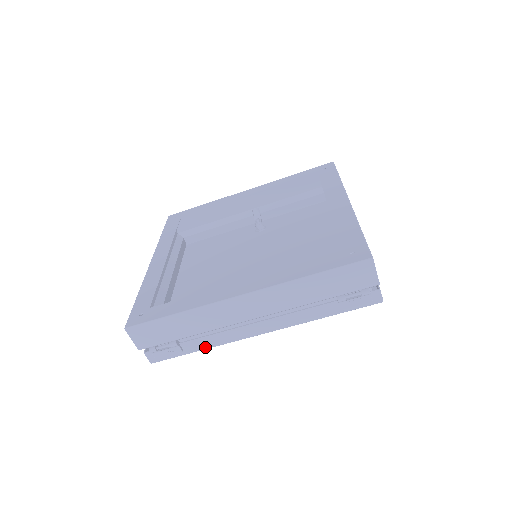
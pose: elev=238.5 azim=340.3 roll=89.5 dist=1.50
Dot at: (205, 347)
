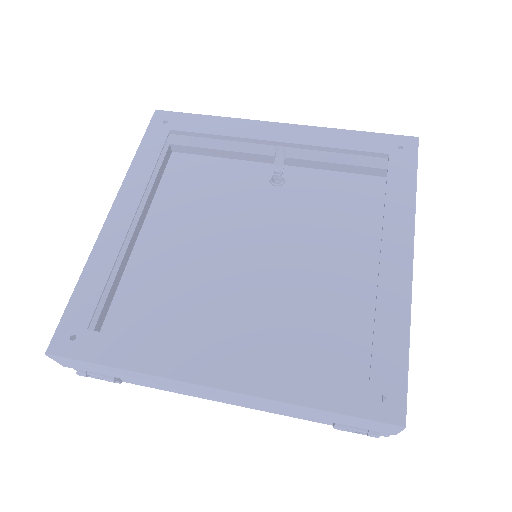
Dot at: (151, 387)
